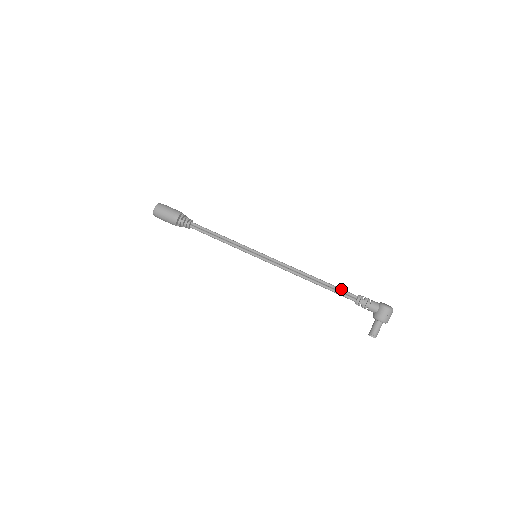
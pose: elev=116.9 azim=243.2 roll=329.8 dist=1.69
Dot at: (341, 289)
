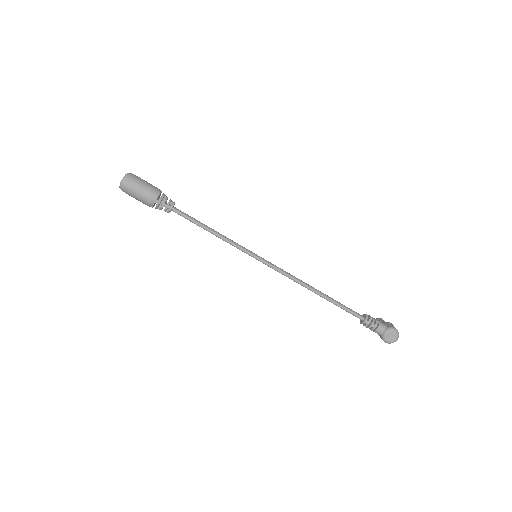
Dot at: (346, 311)
